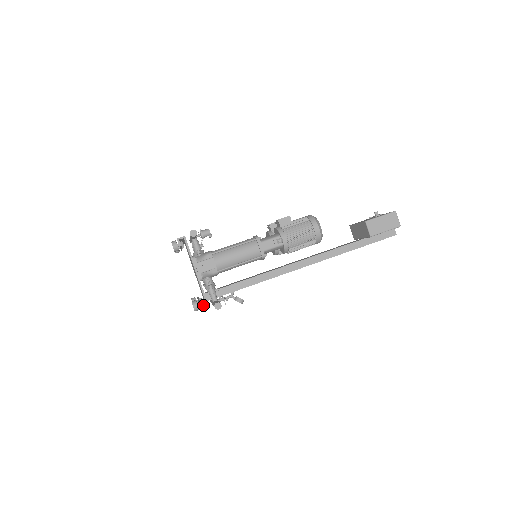
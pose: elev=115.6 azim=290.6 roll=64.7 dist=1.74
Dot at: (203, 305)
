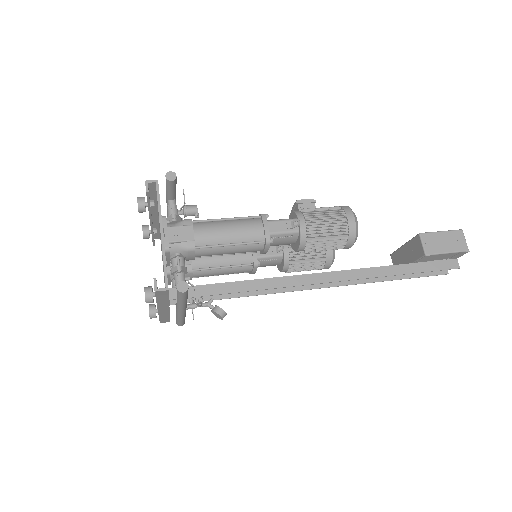
Dot at: occluded
